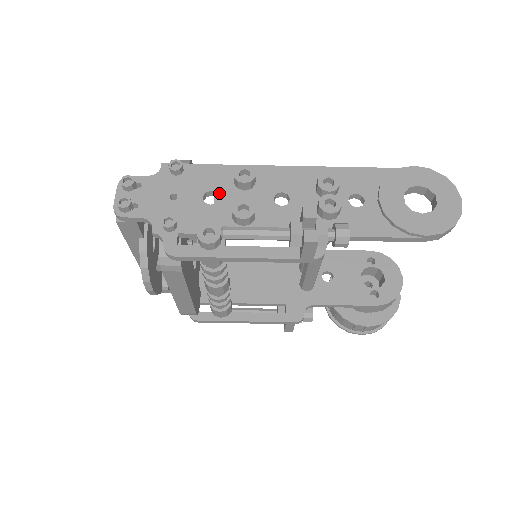
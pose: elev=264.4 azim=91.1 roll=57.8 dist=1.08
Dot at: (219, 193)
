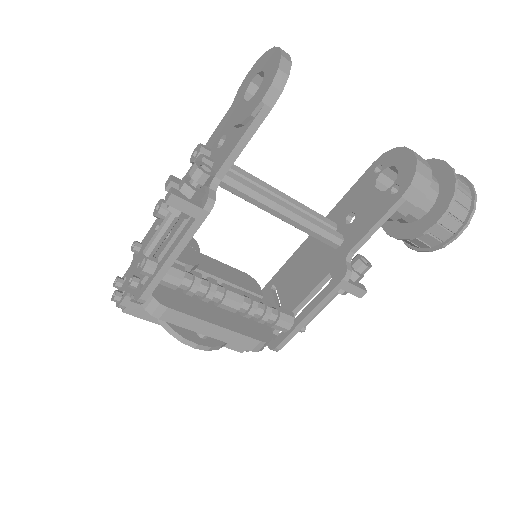
Dot at: occluded
